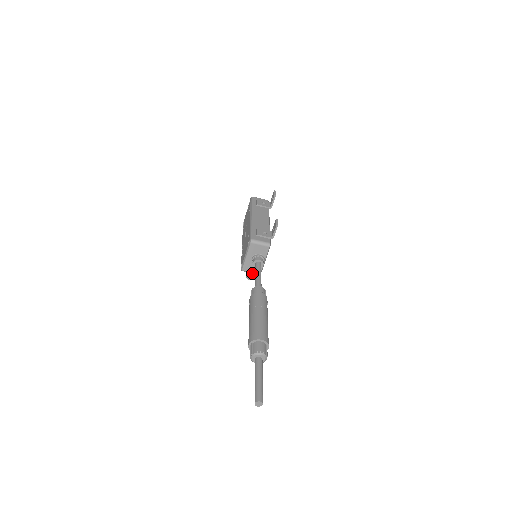
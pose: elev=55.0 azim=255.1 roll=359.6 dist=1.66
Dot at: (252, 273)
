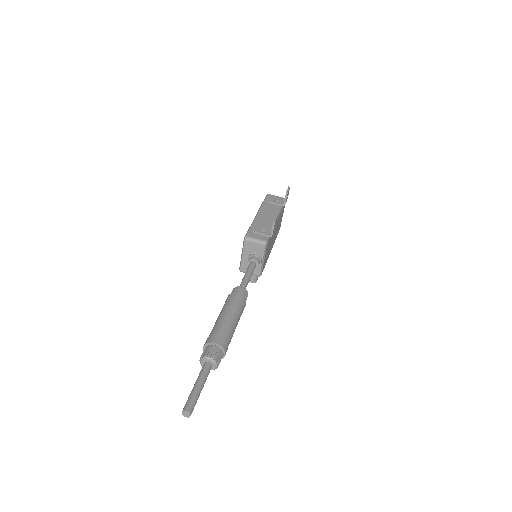
Dot at: (252, 275)
